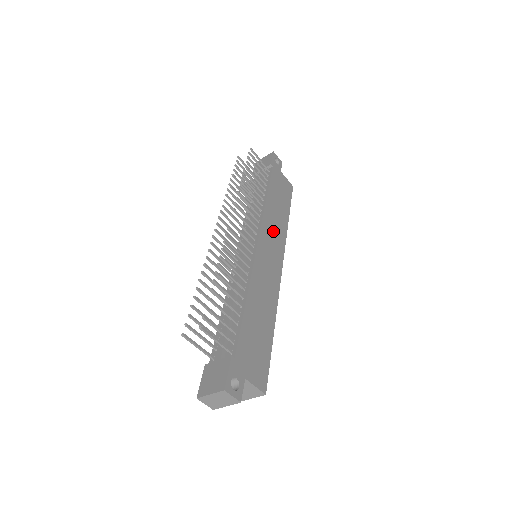
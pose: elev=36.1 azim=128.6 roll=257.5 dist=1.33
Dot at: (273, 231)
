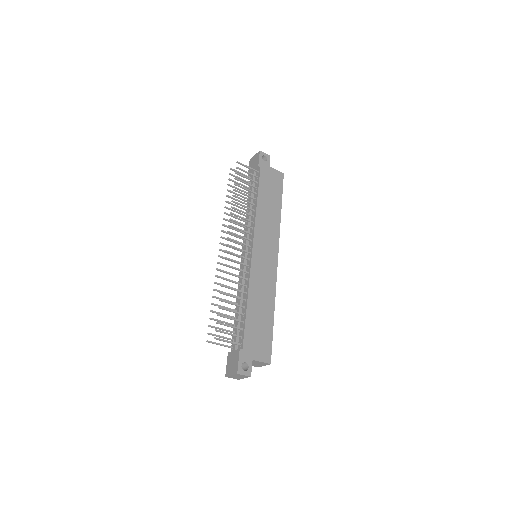
Dot at: (266, 231)
